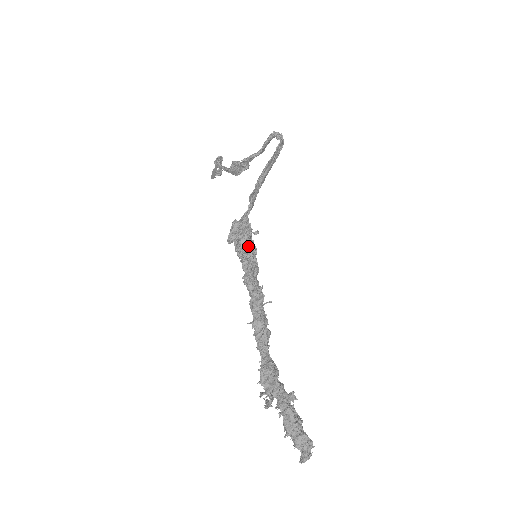
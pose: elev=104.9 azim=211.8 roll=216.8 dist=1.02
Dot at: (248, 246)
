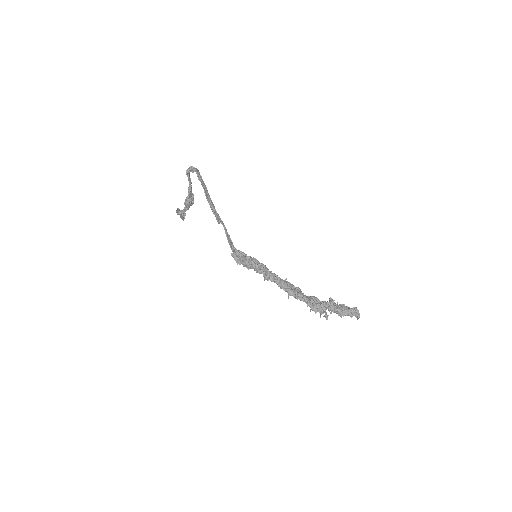
Dot at: (252, 265)
